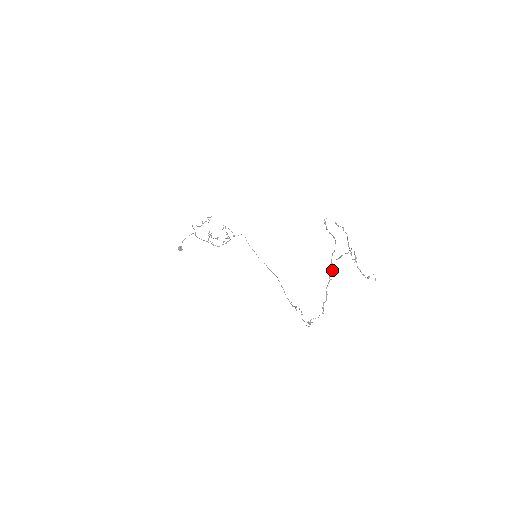
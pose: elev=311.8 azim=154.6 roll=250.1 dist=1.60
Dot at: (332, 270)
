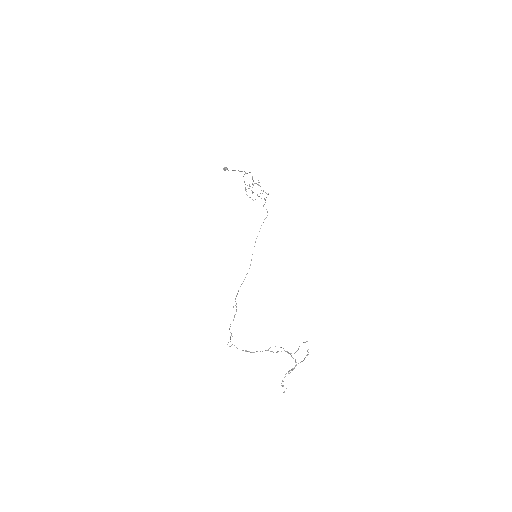
Dot at: occluded
